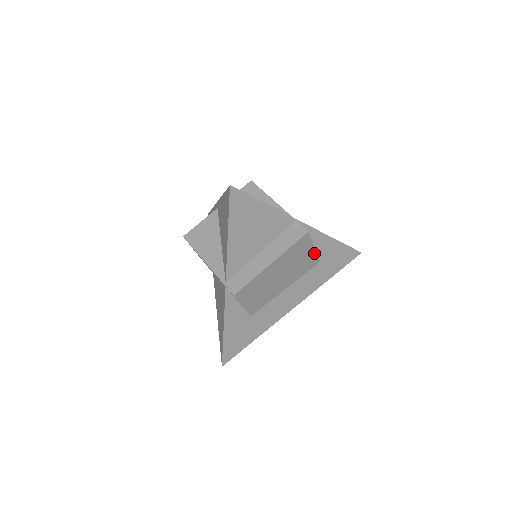
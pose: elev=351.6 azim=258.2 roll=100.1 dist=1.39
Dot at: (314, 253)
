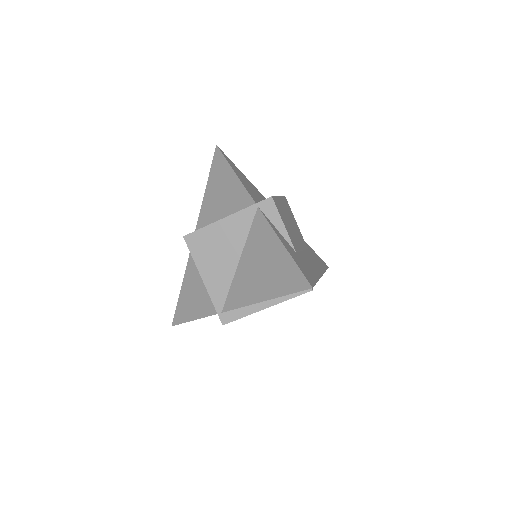
Dot at: (299, 230)
